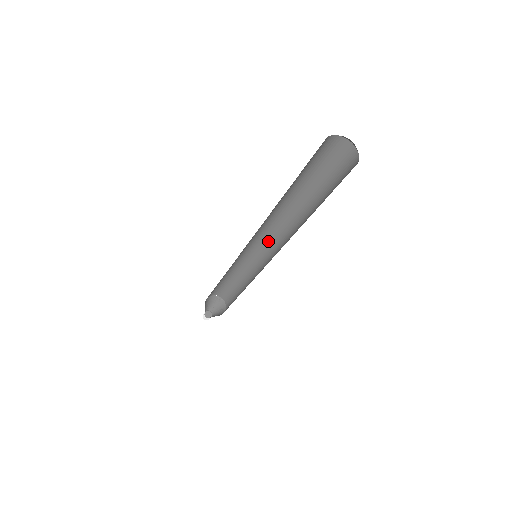
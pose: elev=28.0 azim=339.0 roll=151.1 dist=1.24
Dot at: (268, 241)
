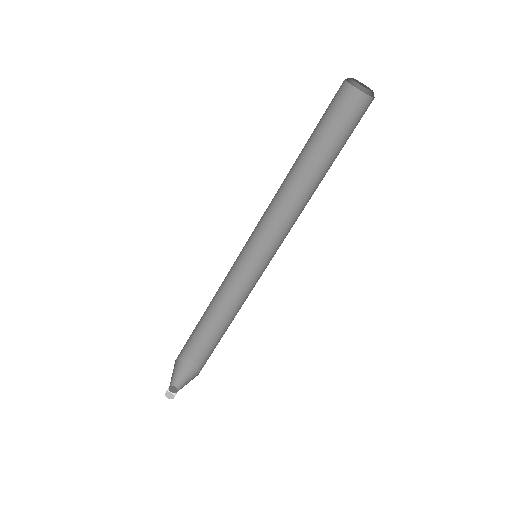
Dot at: (276, 250)
